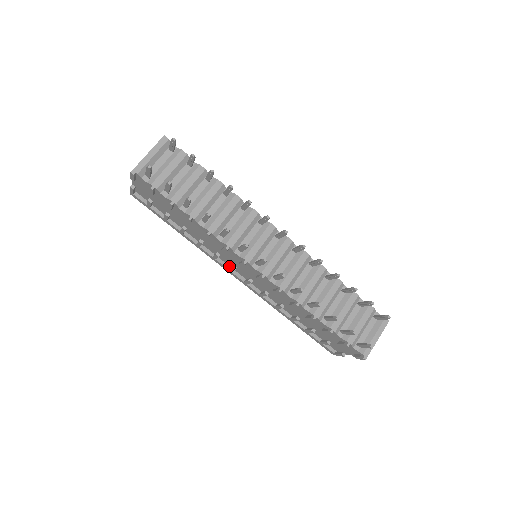
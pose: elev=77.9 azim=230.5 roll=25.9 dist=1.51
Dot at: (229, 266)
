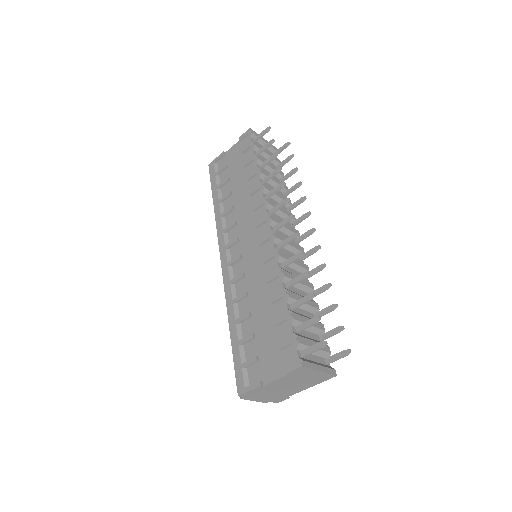
Dot at: (229, 244)
